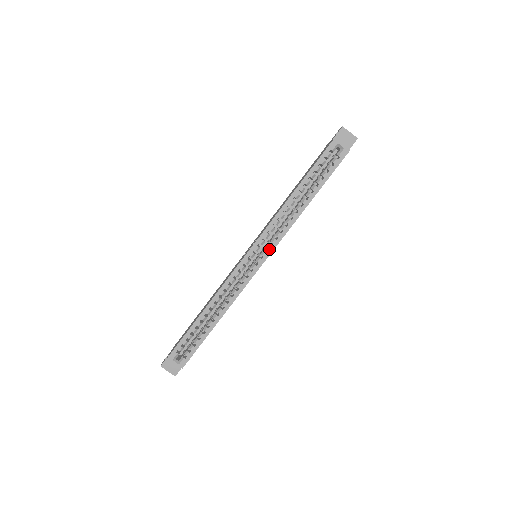
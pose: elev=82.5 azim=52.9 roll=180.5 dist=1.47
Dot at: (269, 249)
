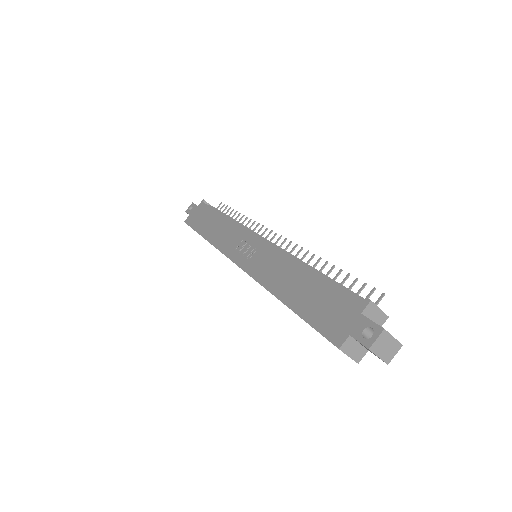
Dot at: occluded
